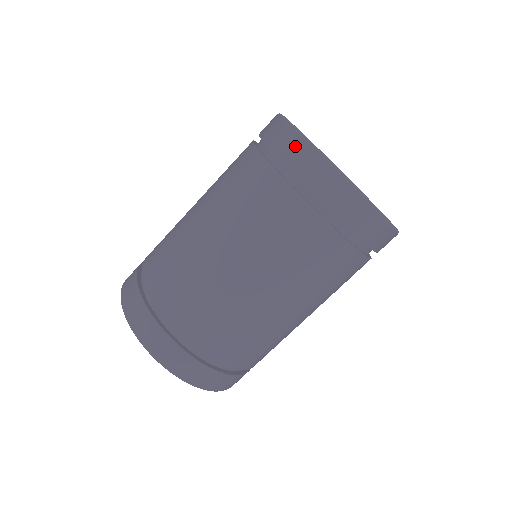
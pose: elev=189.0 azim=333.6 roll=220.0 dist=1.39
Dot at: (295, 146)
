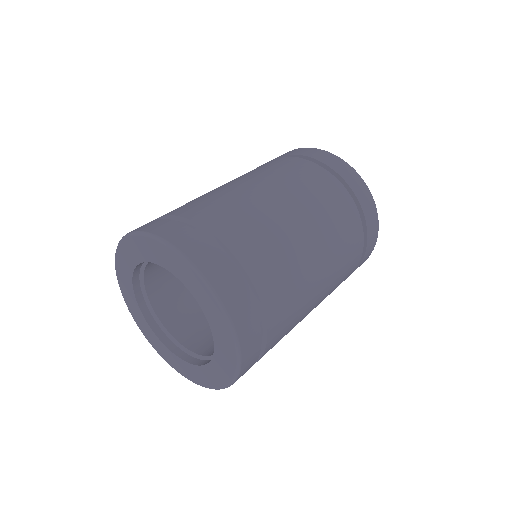
Dot at: (340, 164)
